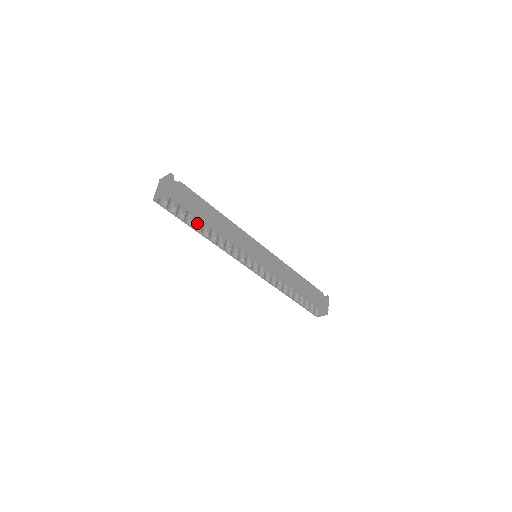
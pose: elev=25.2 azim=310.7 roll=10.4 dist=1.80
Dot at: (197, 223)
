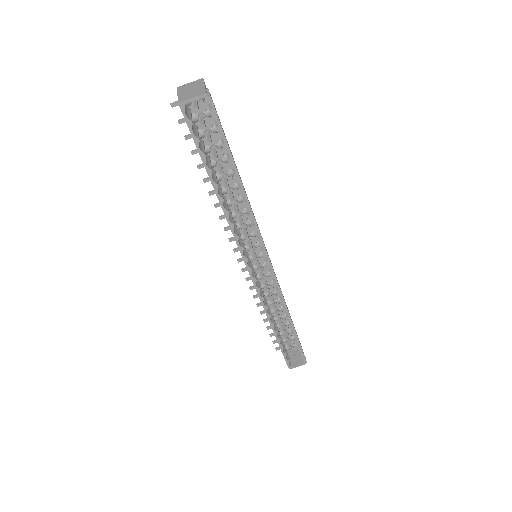
Dot at: (212, 174)
